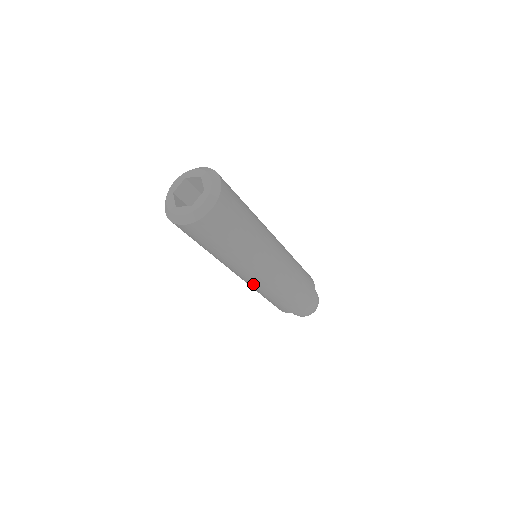
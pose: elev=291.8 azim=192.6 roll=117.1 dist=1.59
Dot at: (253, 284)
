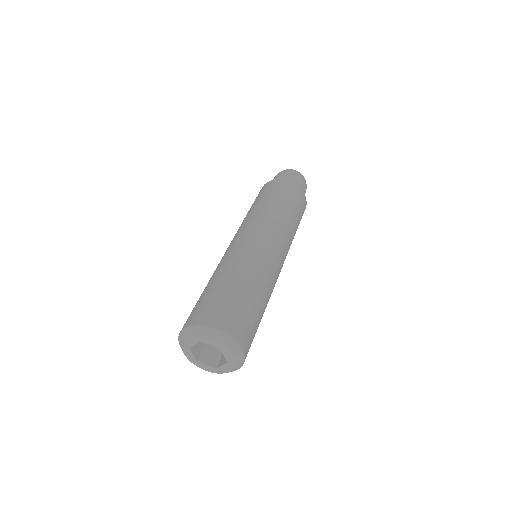
Dot at: occluded
